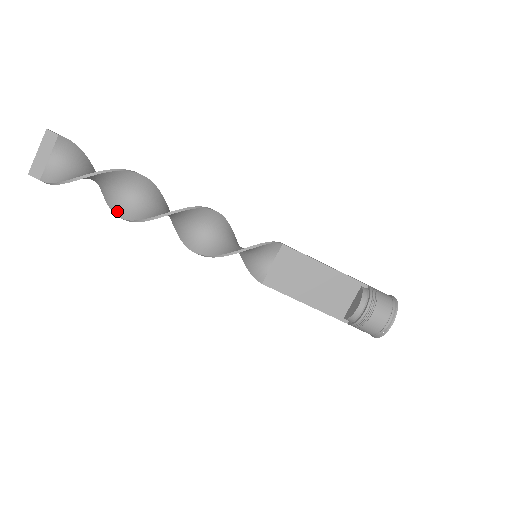
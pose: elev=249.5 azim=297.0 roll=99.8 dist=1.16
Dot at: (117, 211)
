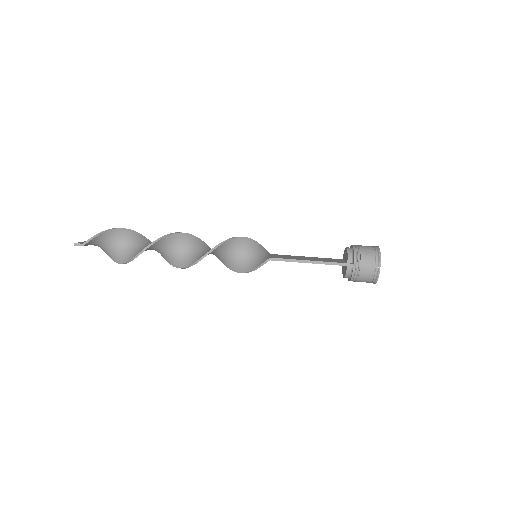
Dot at: (143, 250)
